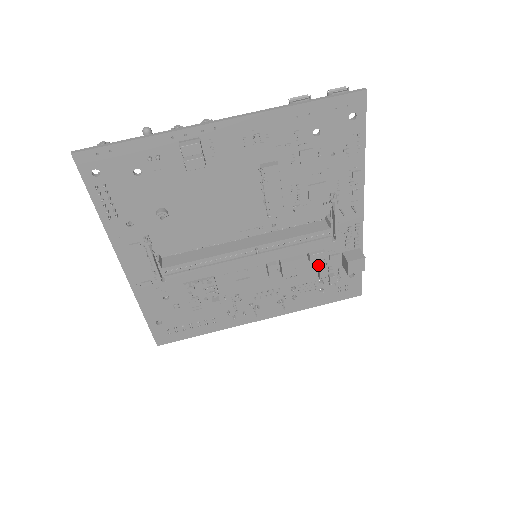
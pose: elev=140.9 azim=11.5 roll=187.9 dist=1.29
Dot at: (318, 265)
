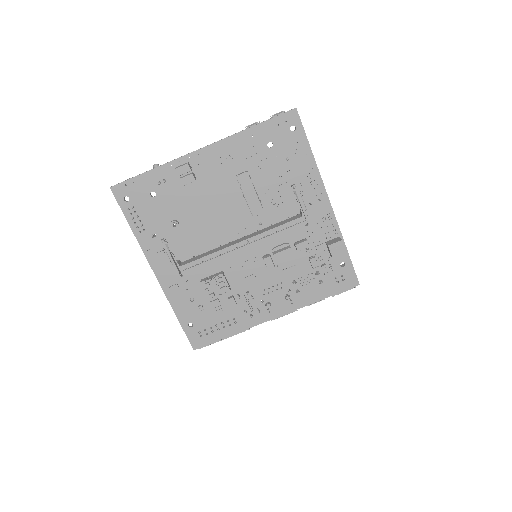
Dot at: (309, 257)
